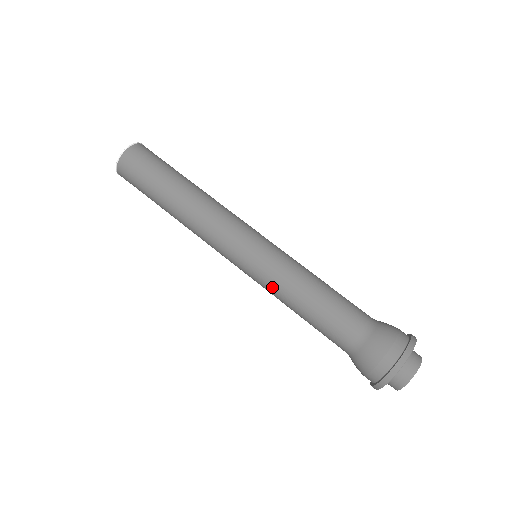
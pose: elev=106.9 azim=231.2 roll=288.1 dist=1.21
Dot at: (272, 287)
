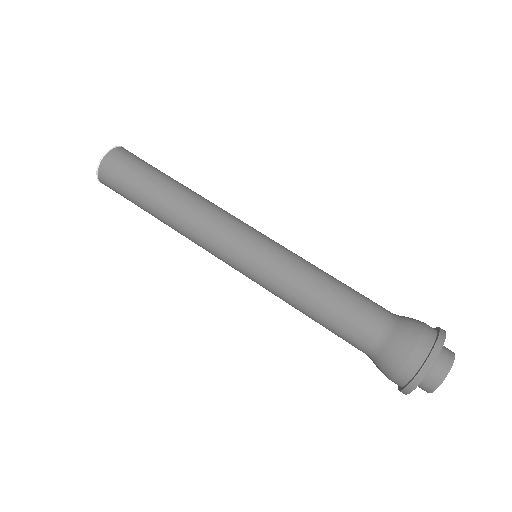
Dot at: (277, 286)
